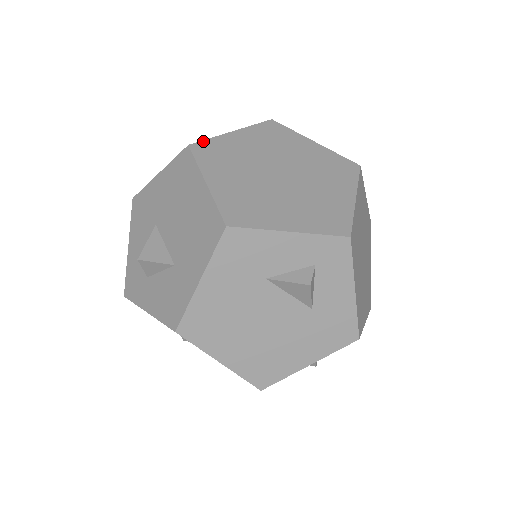
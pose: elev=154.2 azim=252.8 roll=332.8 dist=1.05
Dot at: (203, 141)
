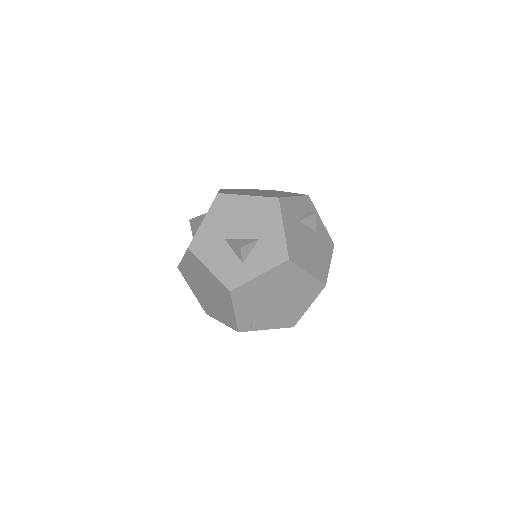
Dot at: (219, 192)
